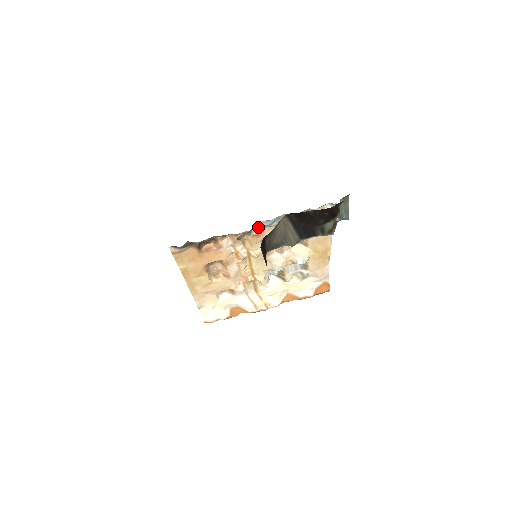
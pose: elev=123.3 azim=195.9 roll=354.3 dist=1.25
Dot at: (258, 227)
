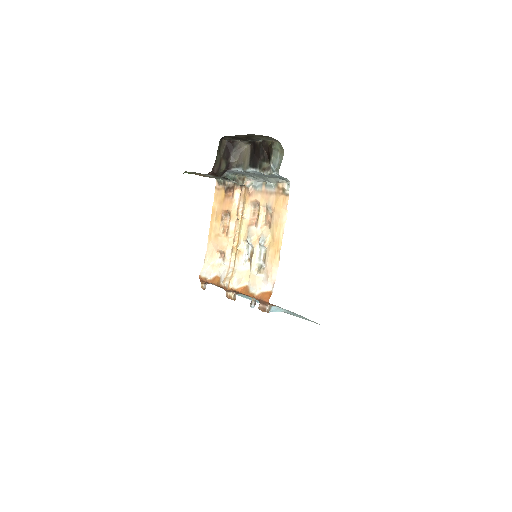
Dot at: (252, 186)
